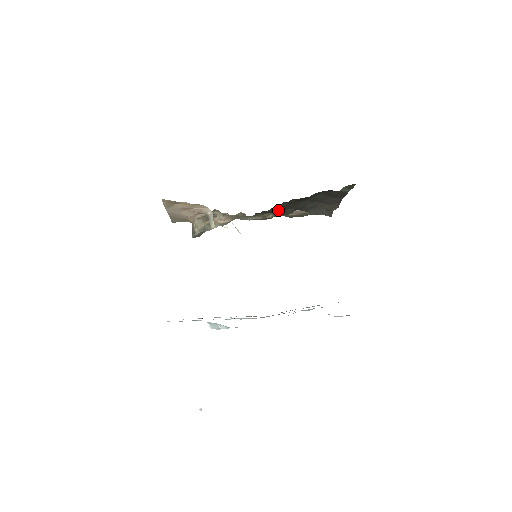
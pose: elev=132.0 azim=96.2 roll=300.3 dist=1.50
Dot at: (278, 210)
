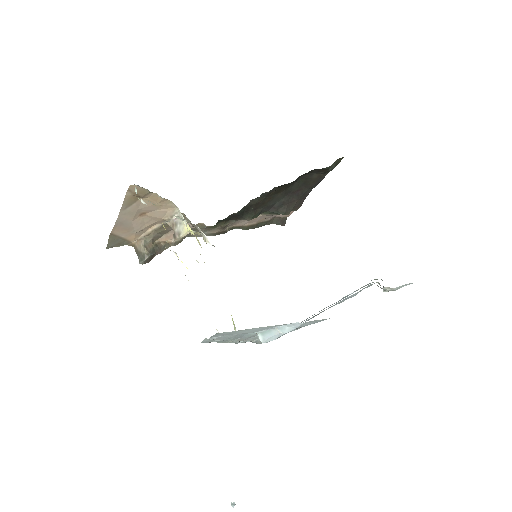
Dot at: (247, 211)
